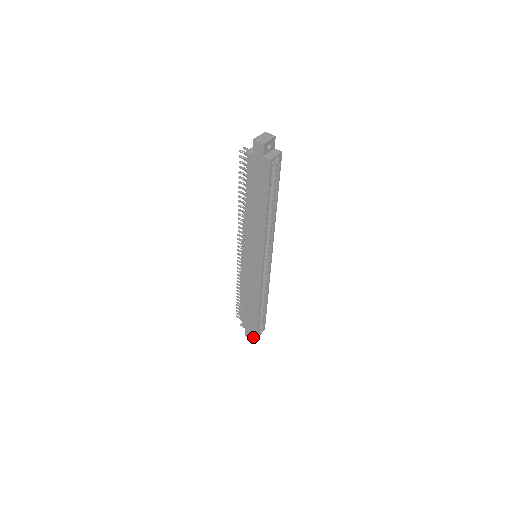
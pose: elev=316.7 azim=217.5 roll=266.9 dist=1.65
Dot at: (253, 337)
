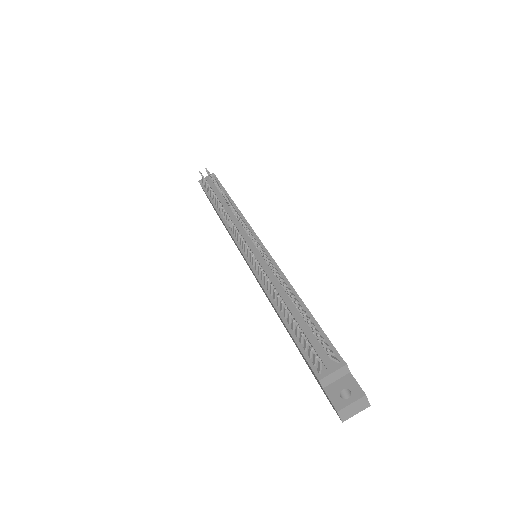
Dot at: occluded
